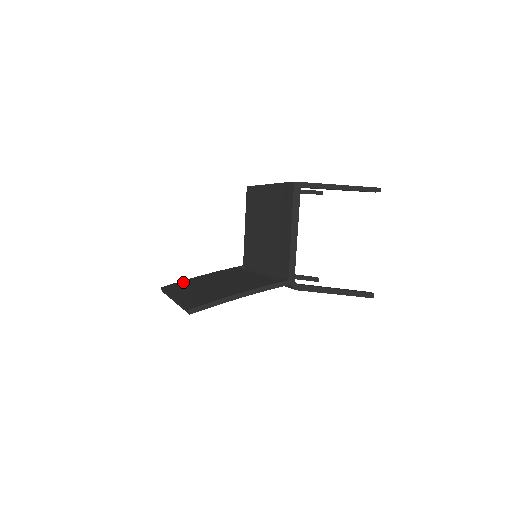
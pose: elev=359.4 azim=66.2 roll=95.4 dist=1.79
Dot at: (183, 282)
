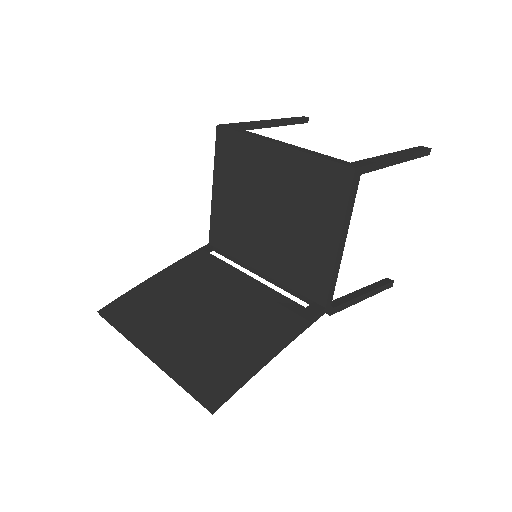
Dot at: (134, 297)
